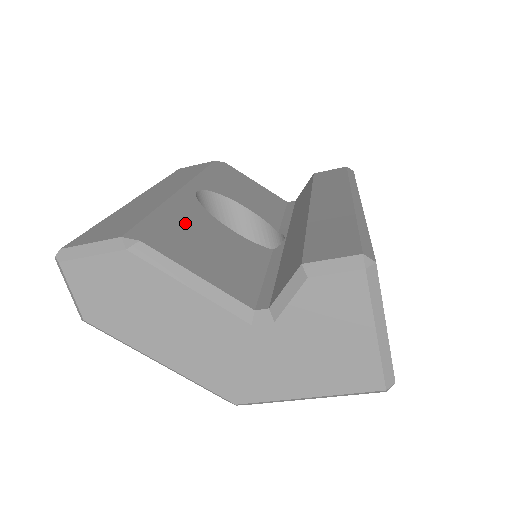
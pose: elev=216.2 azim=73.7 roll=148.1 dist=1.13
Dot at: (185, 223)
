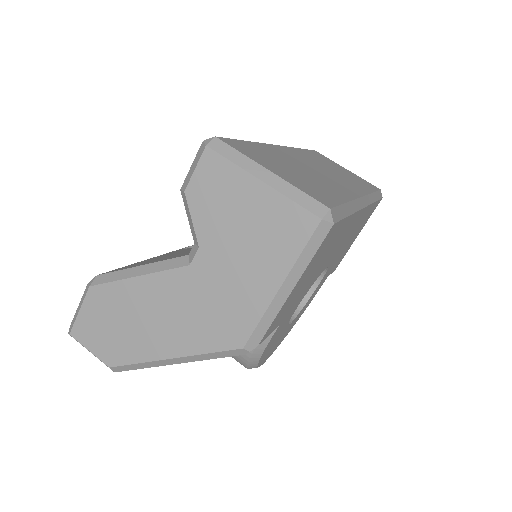
Dot at: (154, 258)
